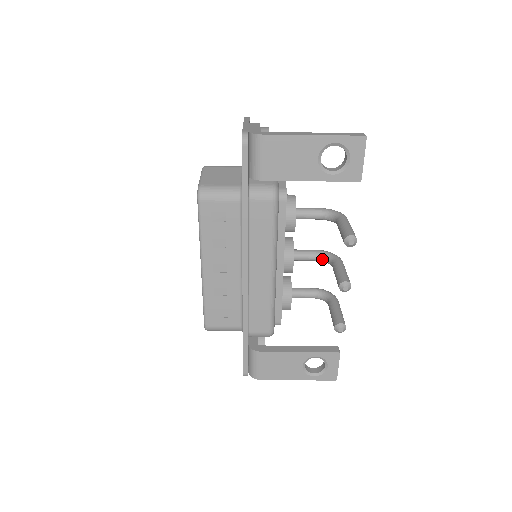
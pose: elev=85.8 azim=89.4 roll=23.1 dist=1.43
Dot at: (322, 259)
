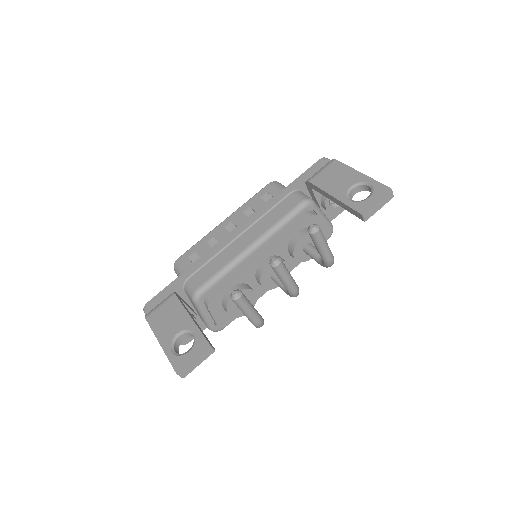
Dot at: occluded
